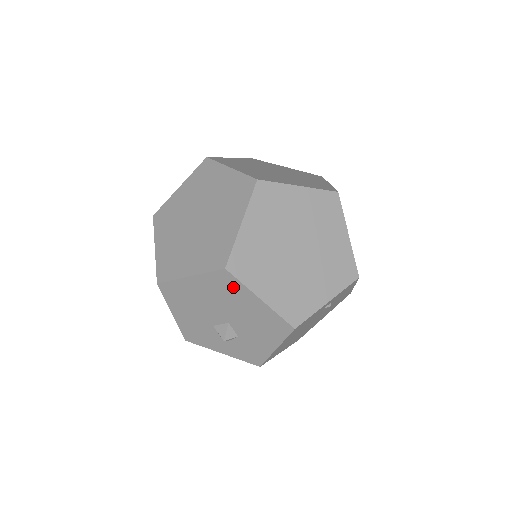
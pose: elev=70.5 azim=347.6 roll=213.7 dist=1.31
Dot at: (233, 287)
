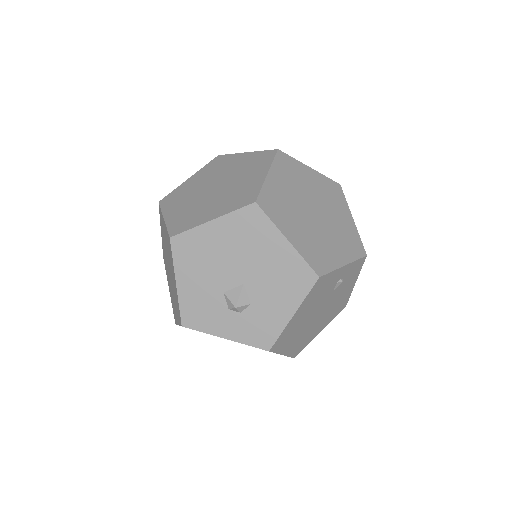
Dot at: (259, 227)
